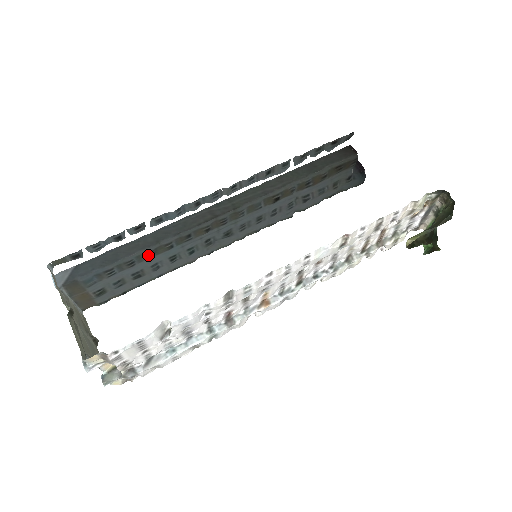
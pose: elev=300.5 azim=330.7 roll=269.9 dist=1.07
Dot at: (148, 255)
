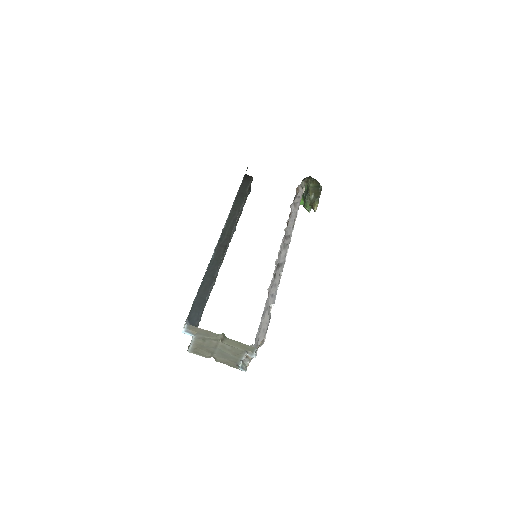
Dot at: occluded
